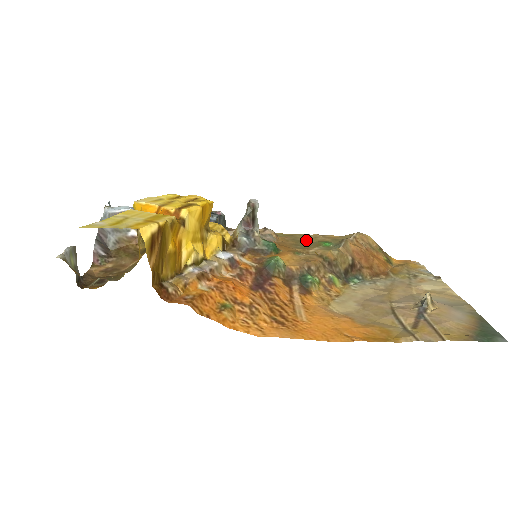
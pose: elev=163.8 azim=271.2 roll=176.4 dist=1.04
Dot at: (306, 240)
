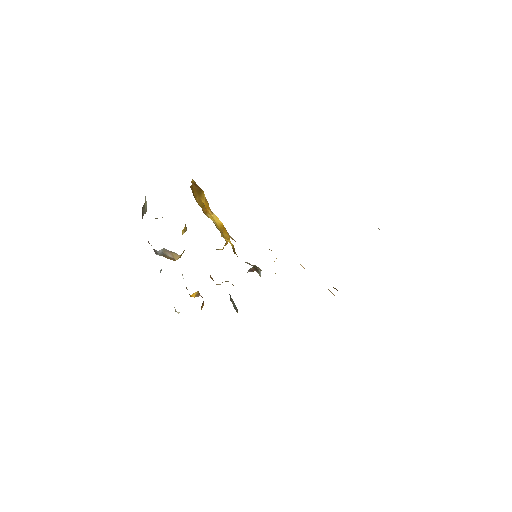
Dot at: occluded
